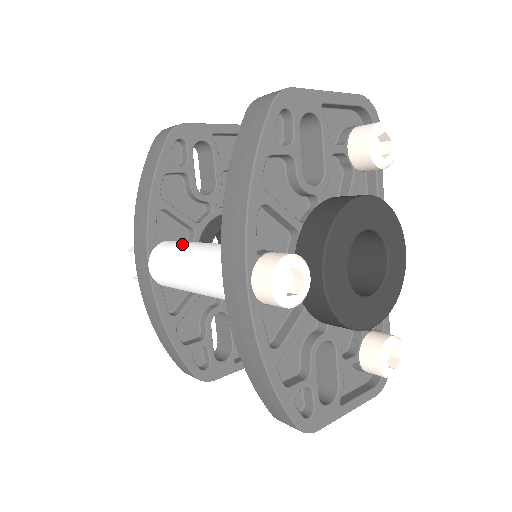
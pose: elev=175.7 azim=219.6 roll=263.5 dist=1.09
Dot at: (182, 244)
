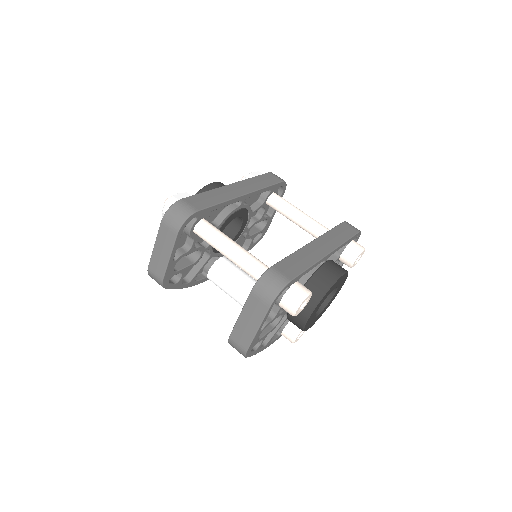
Dot at: (226, 291)
